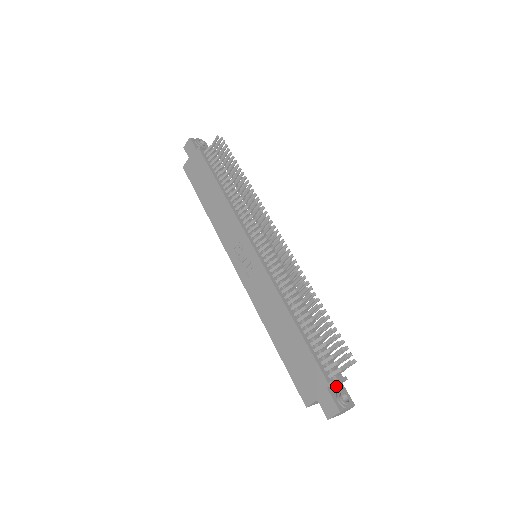
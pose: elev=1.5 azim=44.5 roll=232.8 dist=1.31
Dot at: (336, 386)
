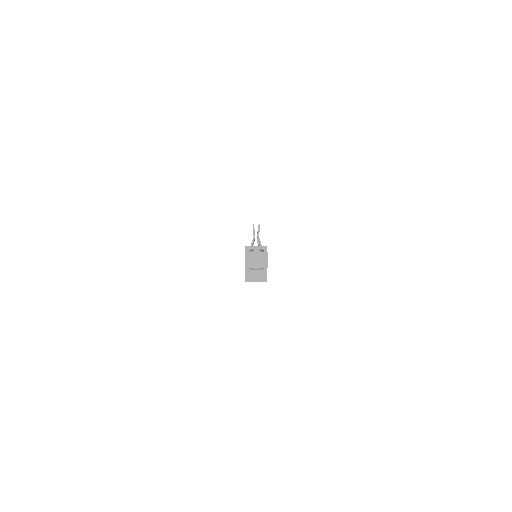
Dot at: occluded
